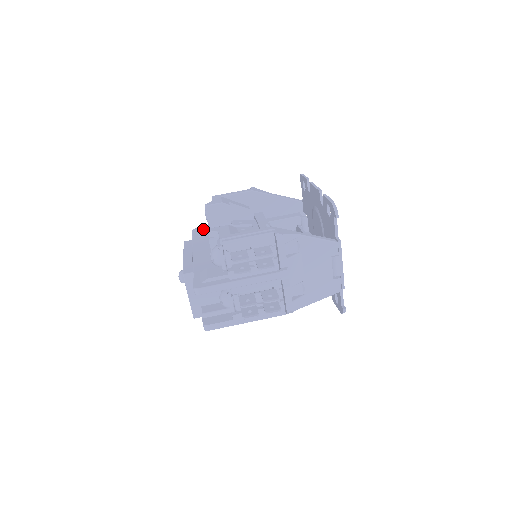
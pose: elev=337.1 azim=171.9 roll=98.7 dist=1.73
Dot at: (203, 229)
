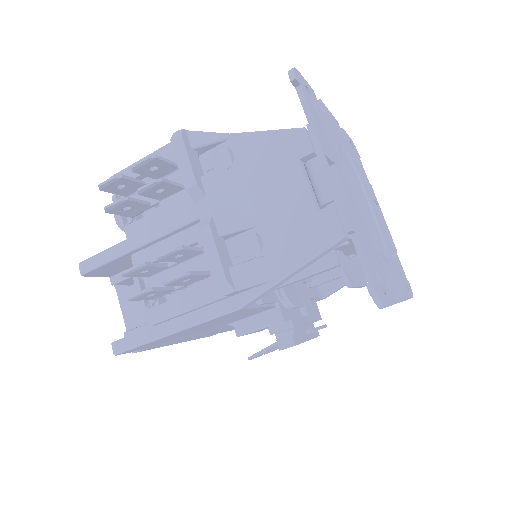
Dot at: occluded
